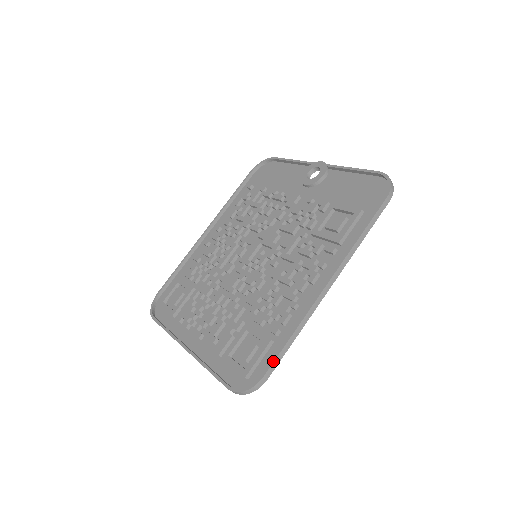
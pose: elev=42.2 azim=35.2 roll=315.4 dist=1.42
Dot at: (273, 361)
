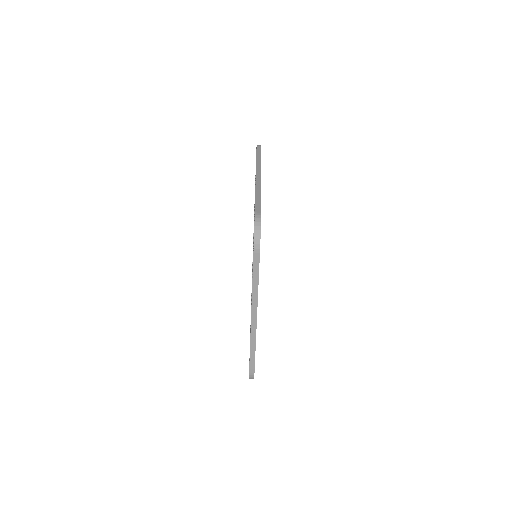
Dot at: occluded
